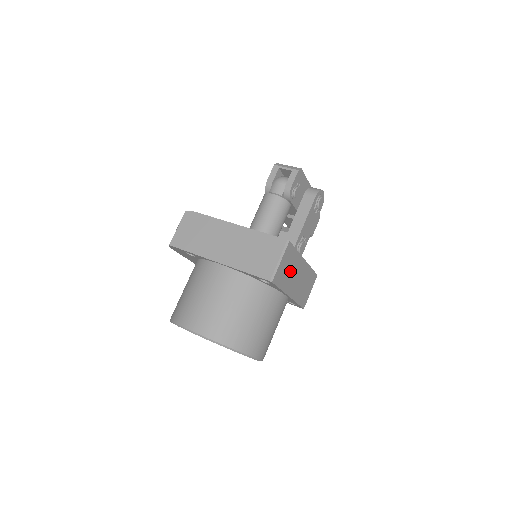
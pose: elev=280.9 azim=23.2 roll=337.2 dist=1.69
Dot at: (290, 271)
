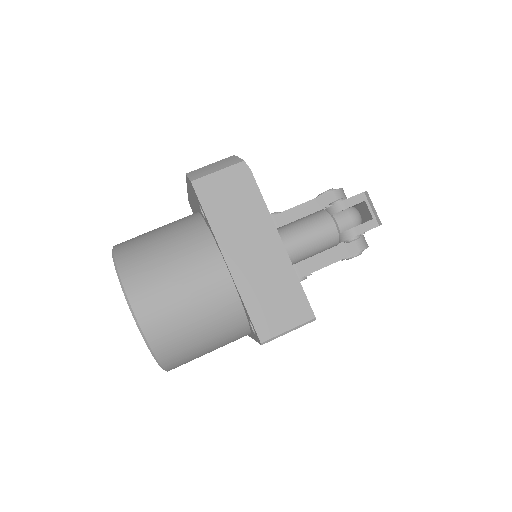
Dot at: occluded
